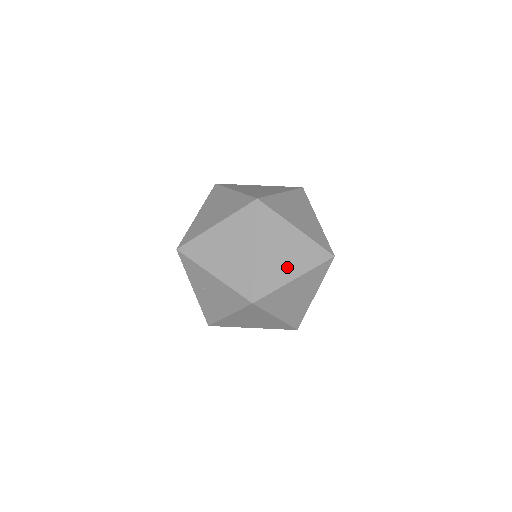
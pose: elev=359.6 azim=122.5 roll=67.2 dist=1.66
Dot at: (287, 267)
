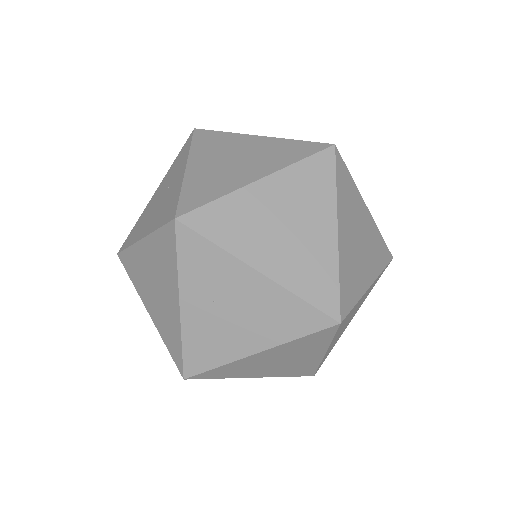
Dot at: (364, 265)
